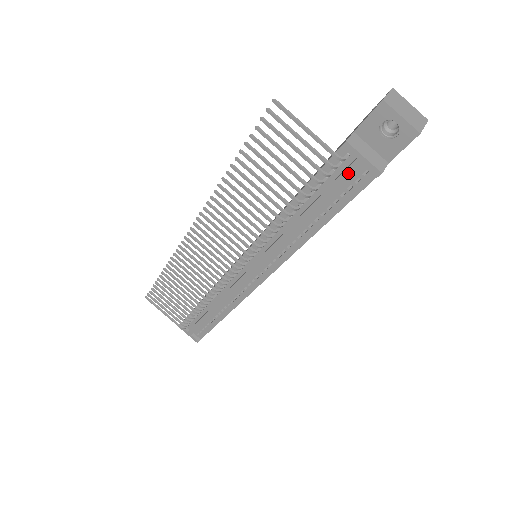
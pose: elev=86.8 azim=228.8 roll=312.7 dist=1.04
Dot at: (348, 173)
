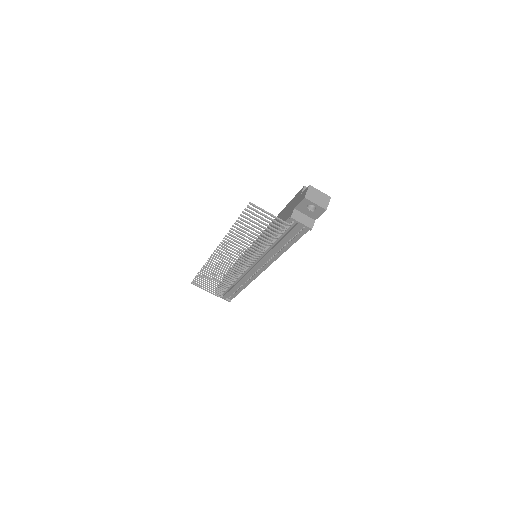
Dot at: (296, 229)
